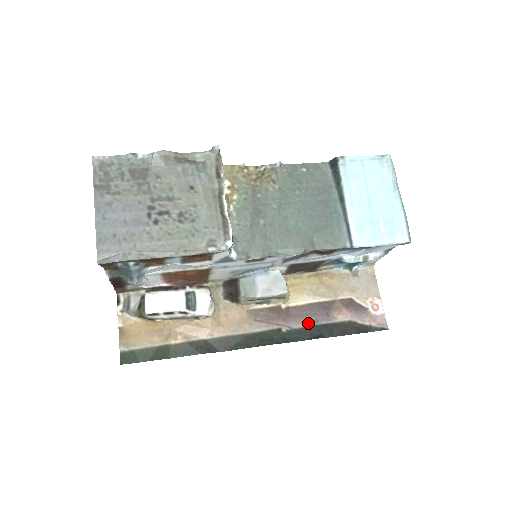
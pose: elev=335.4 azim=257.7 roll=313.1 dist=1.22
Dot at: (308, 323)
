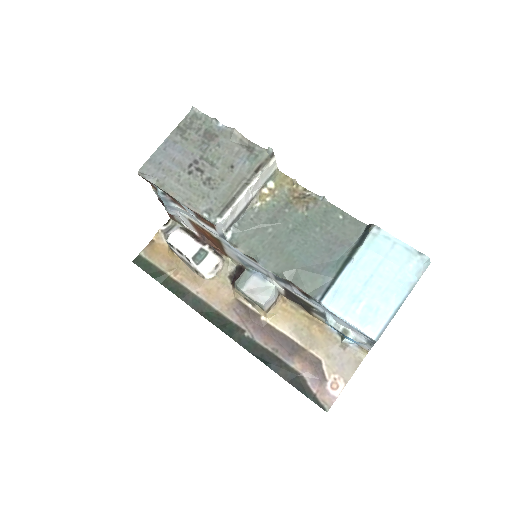
Dot at: (269, 346)
